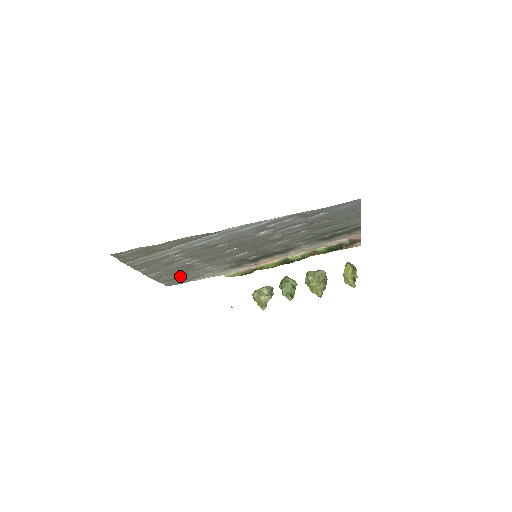
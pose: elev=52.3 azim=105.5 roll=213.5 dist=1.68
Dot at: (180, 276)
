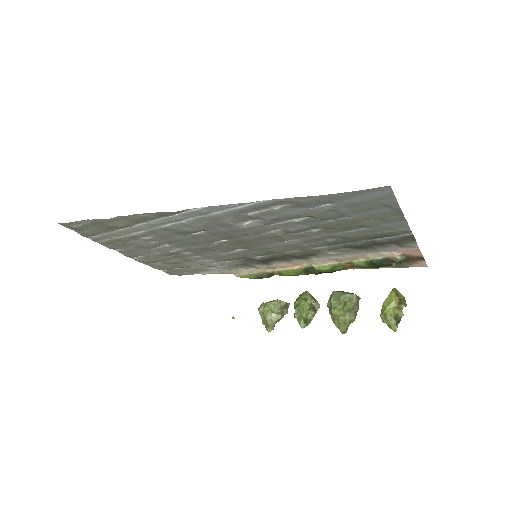
Dot at: (177, 265)
